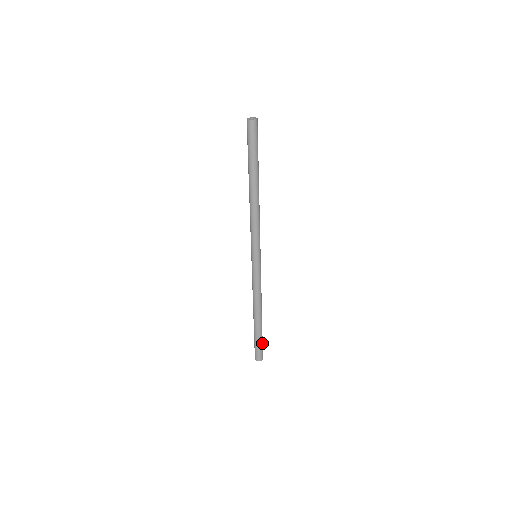
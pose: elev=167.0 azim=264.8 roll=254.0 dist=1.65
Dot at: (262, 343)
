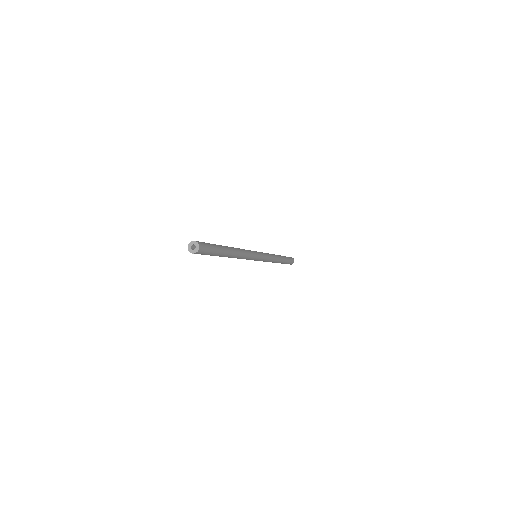
Dot at: (289, 261)
